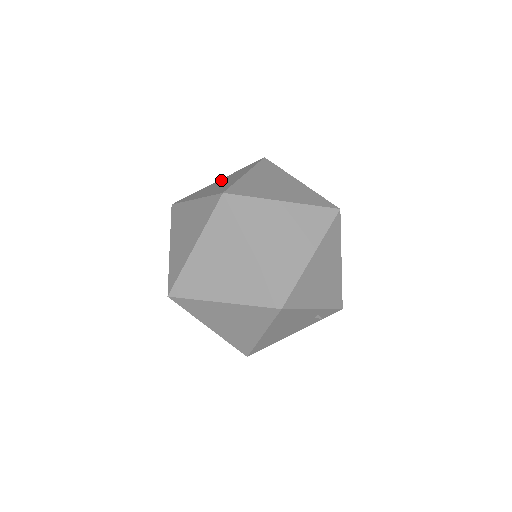
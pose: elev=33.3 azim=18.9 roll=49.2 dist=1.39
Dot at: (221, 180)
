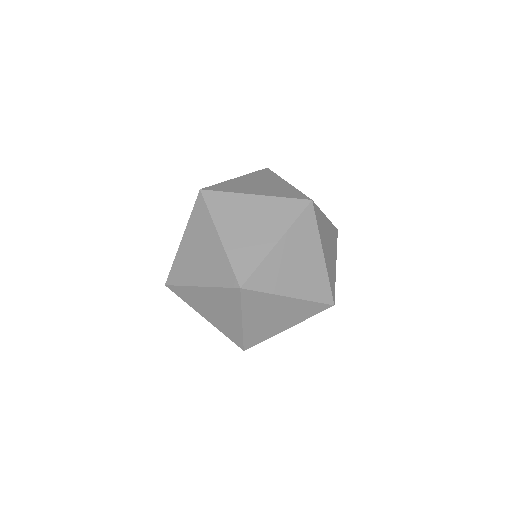
Dot at: (246, 179)
